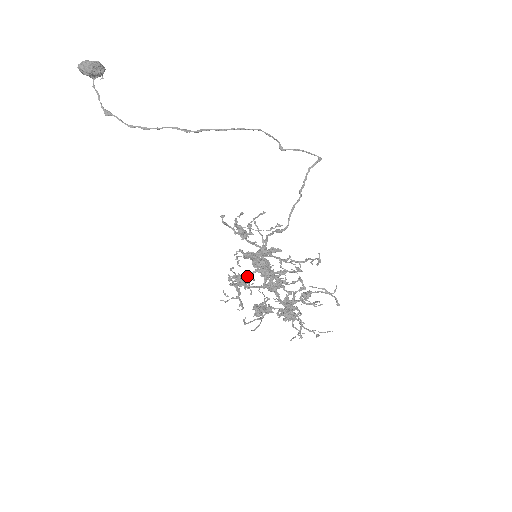
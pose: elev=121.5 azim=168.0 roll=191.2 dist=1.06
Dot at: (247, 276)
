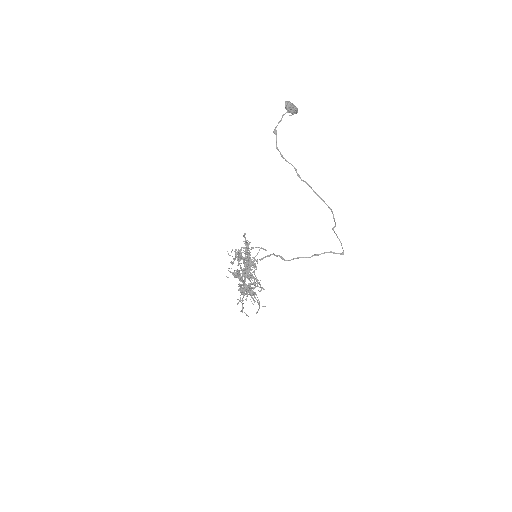
Dot at: occluded
